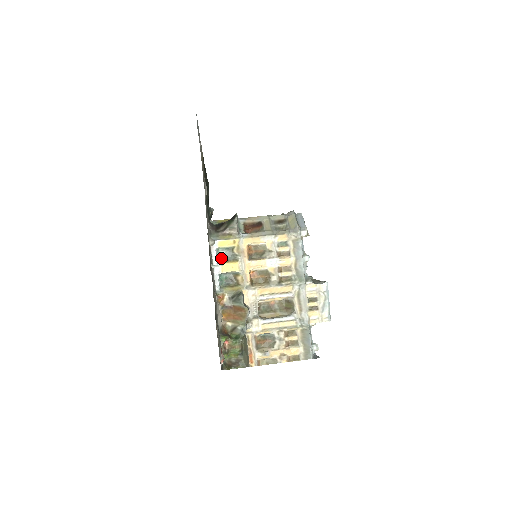
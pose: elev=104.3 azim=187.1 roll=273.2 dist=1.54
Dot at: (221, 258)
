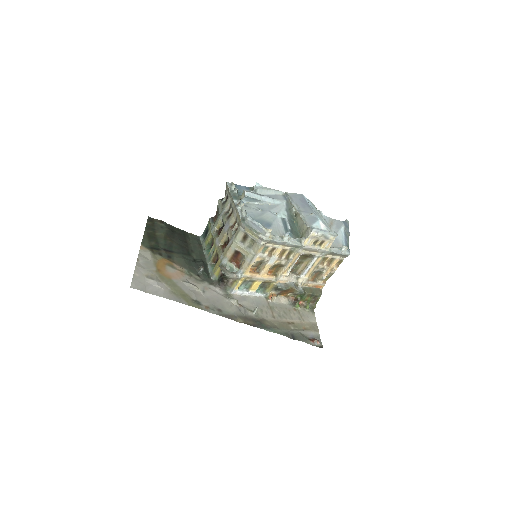
Dot at: (246, 288)
